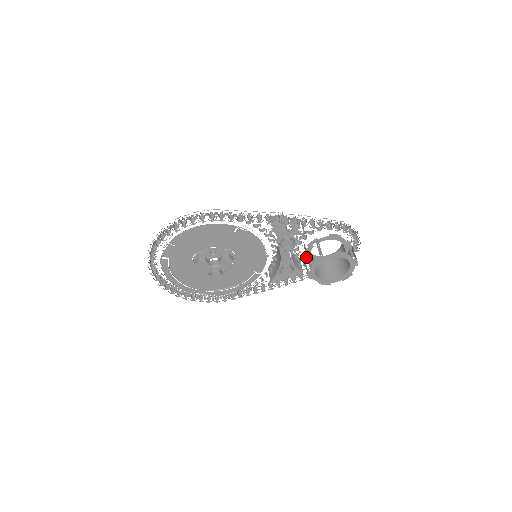
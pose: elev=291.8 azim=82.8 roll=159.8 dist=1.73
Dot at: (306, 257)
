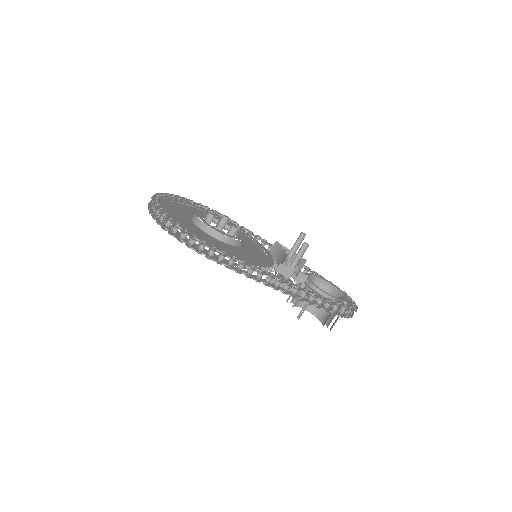
Dot at: occluded
